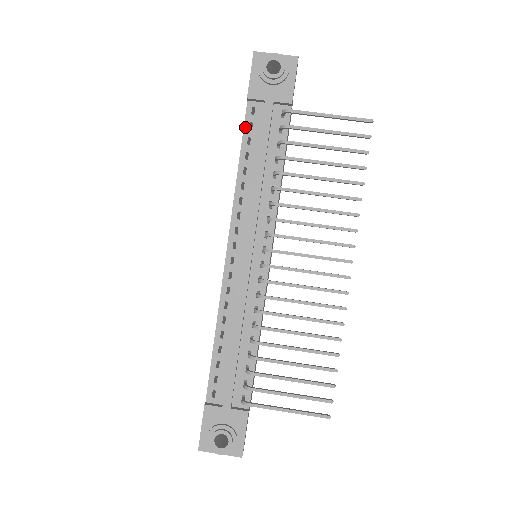
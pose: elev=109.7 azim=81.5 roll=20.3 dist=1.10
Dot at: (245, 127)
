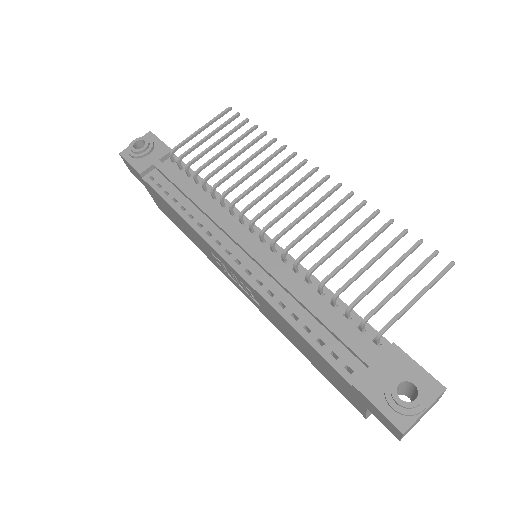
Dot at: (156, 190)
